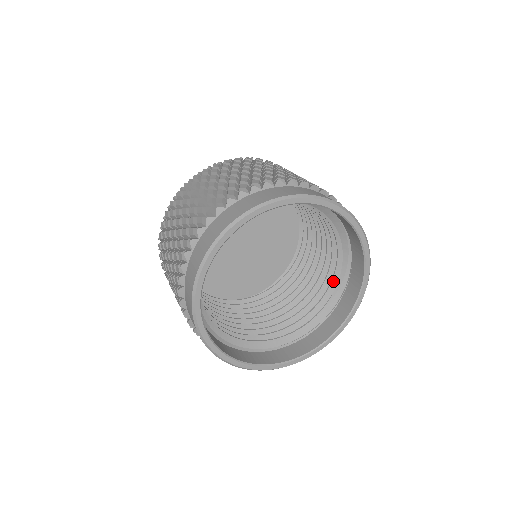
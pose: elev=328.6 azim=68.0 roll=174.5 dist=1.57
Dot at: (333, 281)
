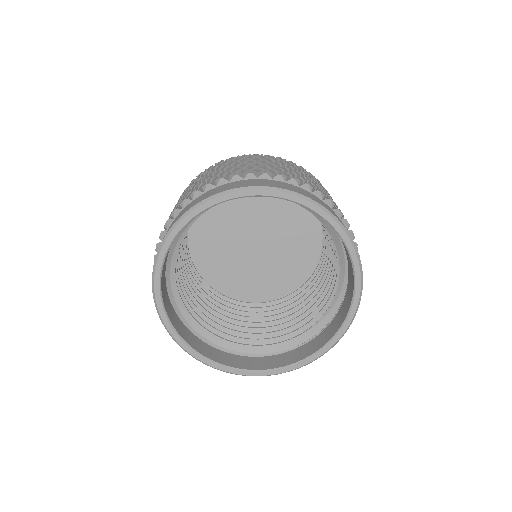
Dot at: (331, 298)
